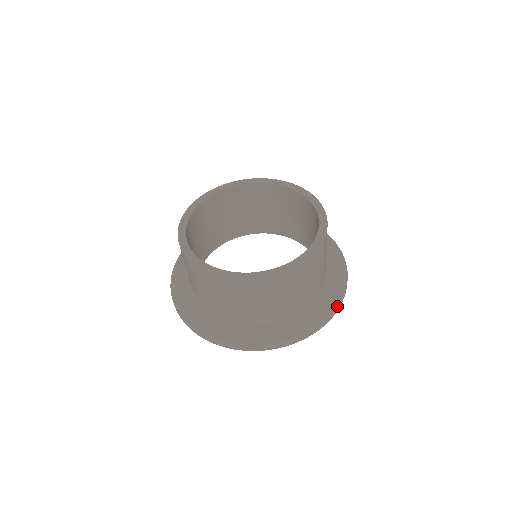
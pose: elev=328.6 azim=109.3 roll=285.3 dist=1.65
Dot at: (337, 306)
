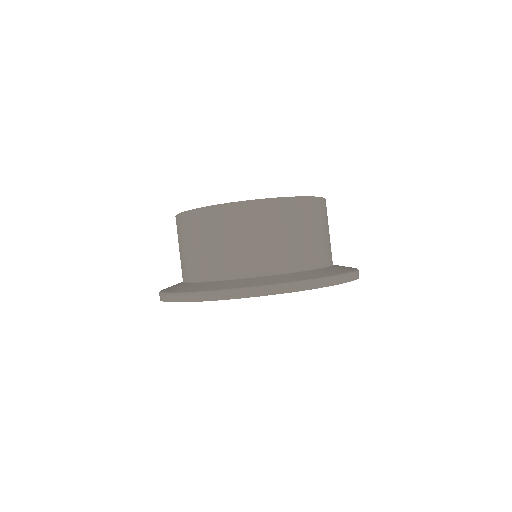
Dot at: occluded
